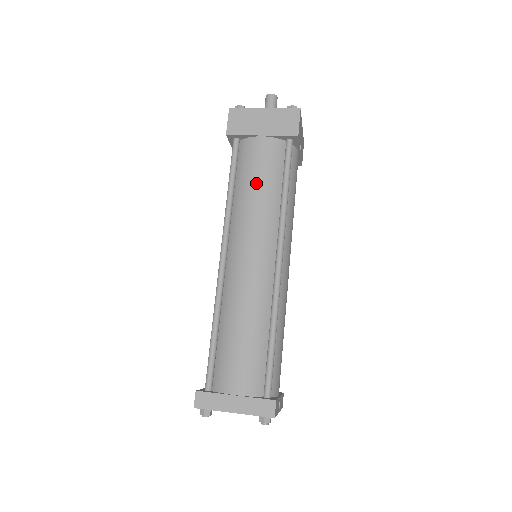
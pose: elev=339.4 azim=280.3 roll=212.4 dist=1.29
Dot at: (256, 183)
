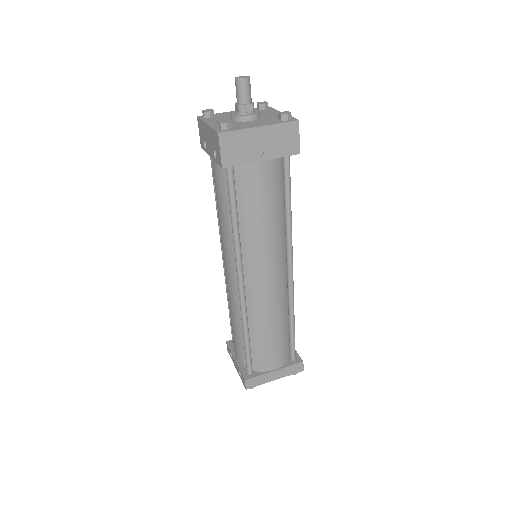
Dot at: (263, 212)
